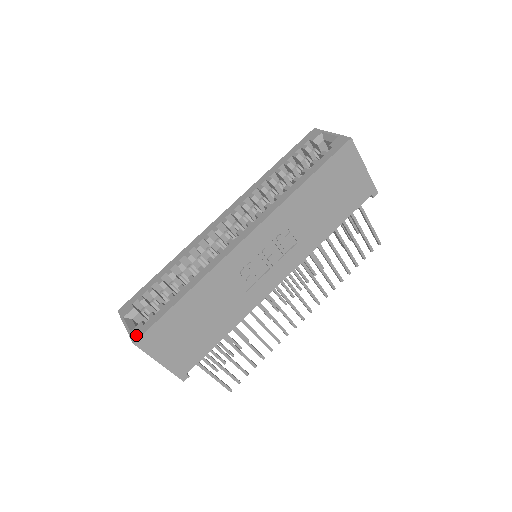
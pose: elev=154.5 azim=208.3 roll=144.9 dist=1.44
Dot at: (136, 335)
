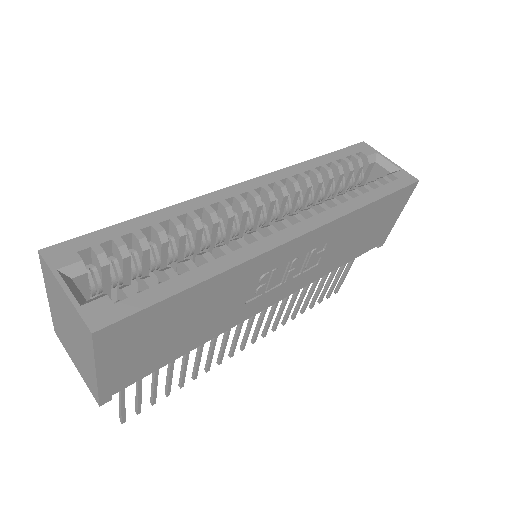
Dot at: (98, 318)
